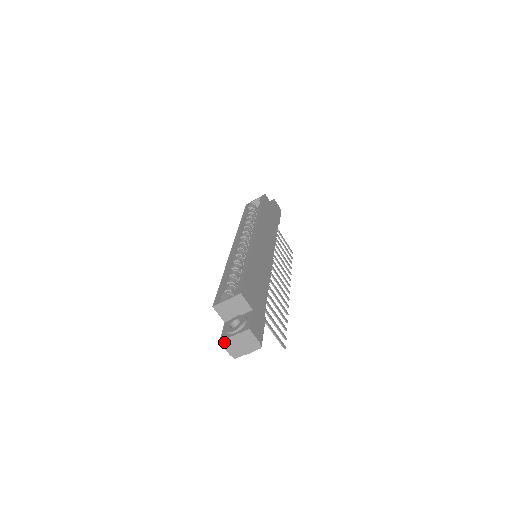
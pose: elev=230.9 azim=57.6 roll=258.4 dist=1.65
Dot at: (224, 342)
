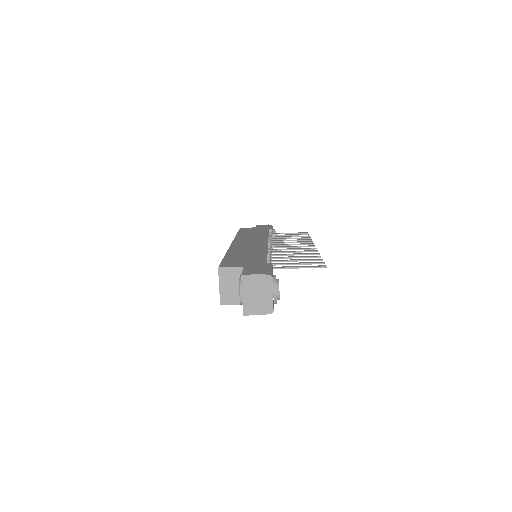
Dot at: (246, 311)
